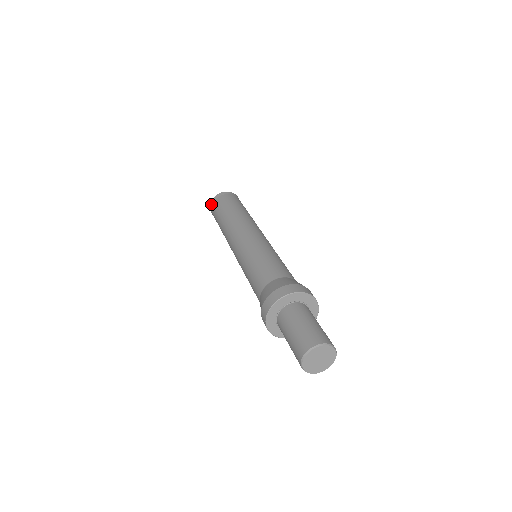
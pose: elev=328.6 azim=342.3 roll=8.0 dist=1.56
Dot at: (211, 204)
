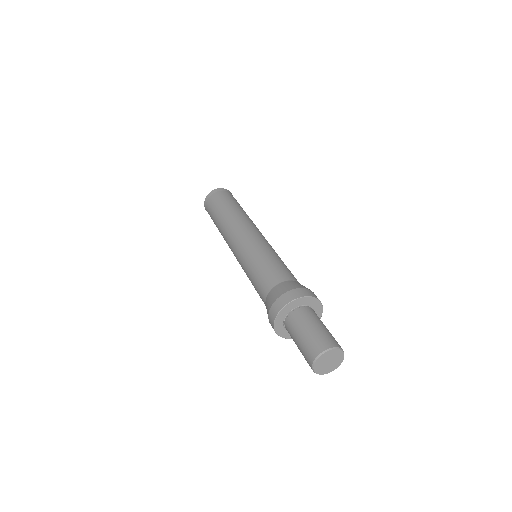
Dot at: occluded
